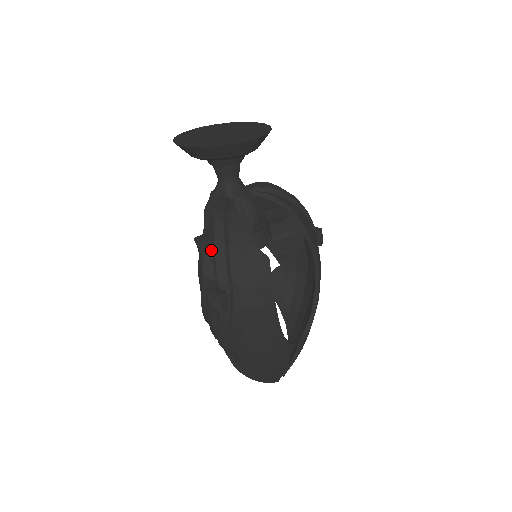
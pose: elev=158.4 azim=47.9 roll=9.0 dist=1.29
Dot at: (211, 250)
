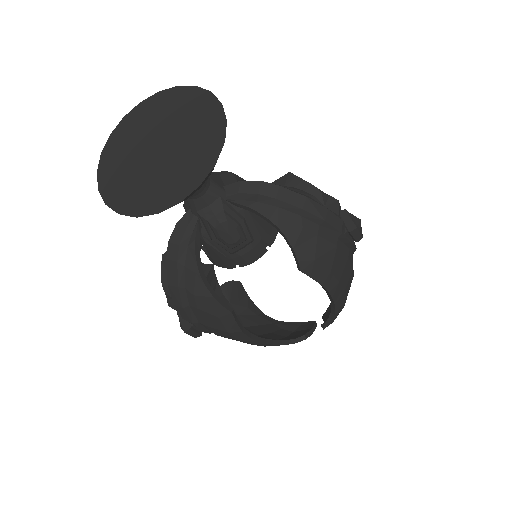
Dot at: occluded
